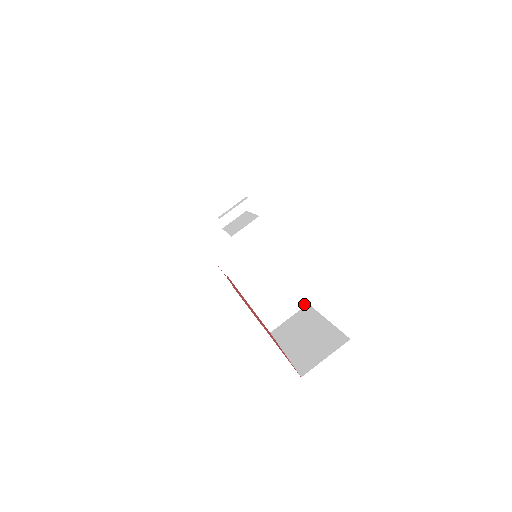
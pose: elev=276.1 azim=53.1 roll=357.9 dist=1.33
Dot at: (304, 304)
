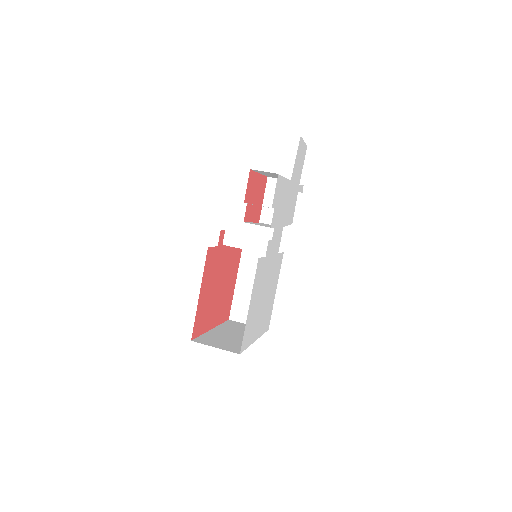
Dot at: occluded
